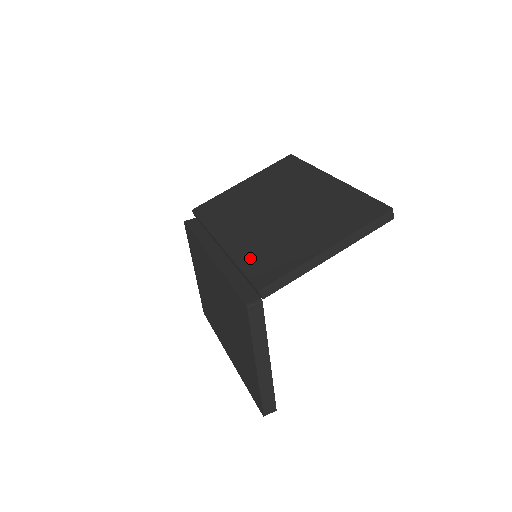
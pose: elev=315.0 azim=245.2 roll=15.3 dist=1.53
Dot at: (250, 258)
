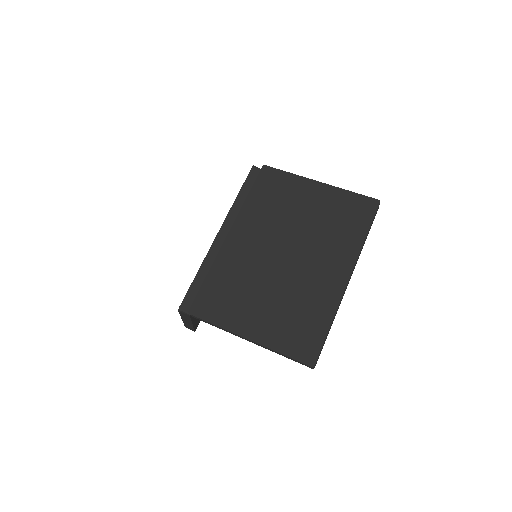
Dot at: (218, 278)
